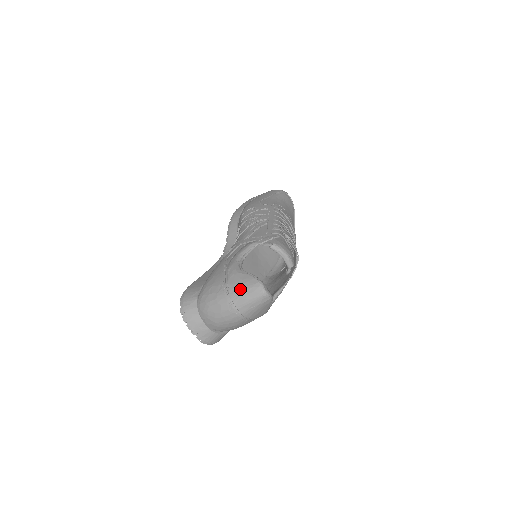
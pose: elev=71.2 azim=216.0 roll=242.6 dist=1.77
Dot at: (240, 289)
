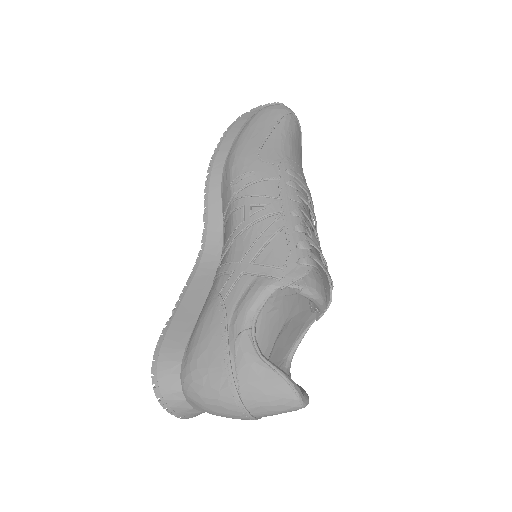
Dot at: (261, 396)
